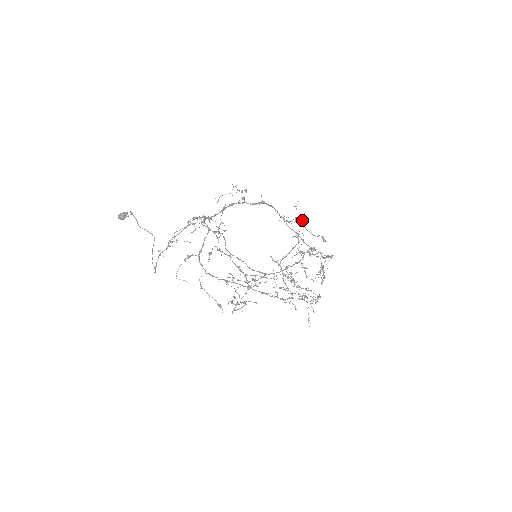
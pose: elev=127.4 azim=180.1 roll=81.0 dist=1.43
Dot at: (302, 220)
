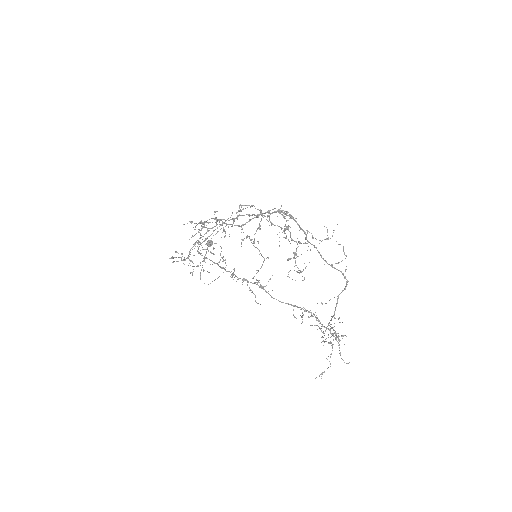
Dot at: occluded
